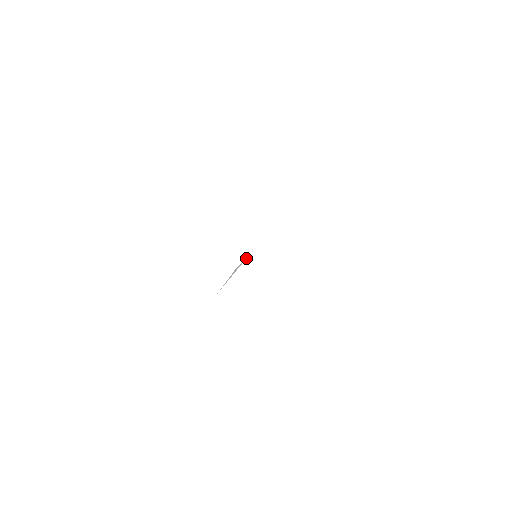
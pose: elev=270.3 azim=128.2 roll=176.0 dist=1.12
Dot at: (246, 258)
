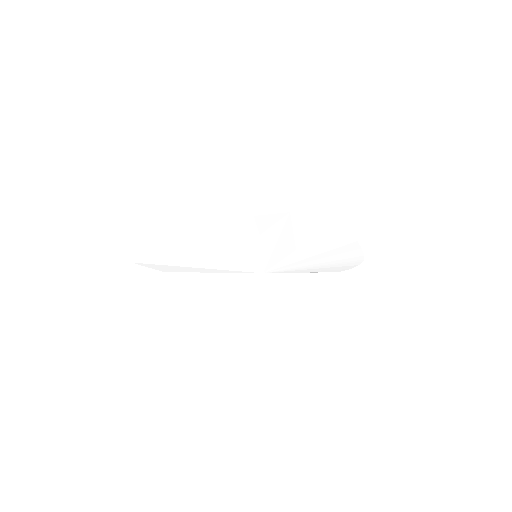
Dot at: (167, 283)
